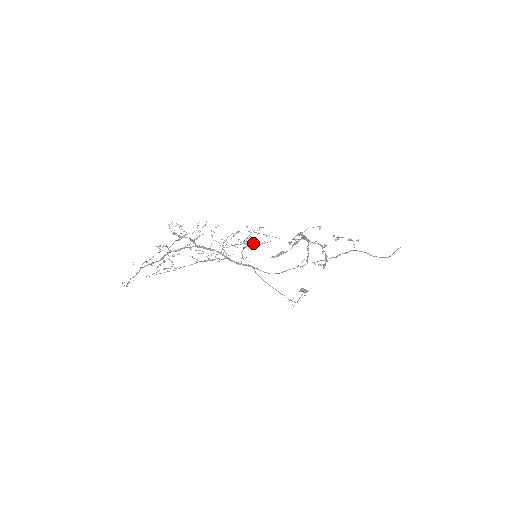
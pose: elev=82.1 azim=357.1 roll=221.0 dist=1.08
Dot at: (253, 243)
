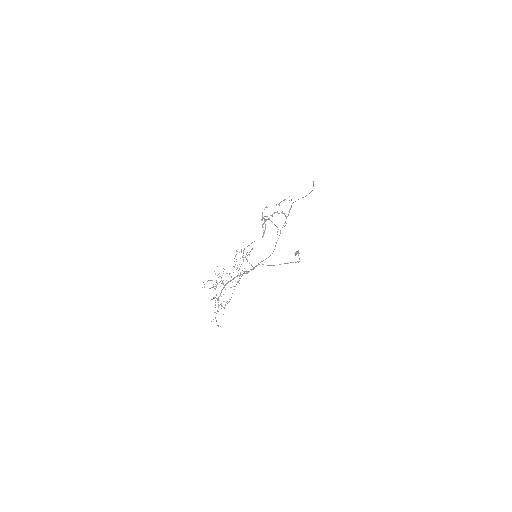
Dot at: occluded
